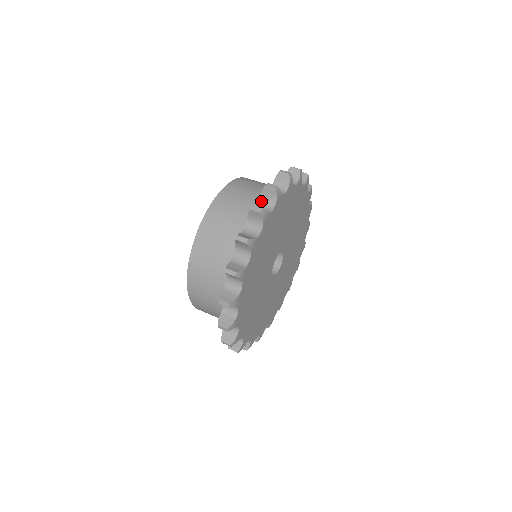
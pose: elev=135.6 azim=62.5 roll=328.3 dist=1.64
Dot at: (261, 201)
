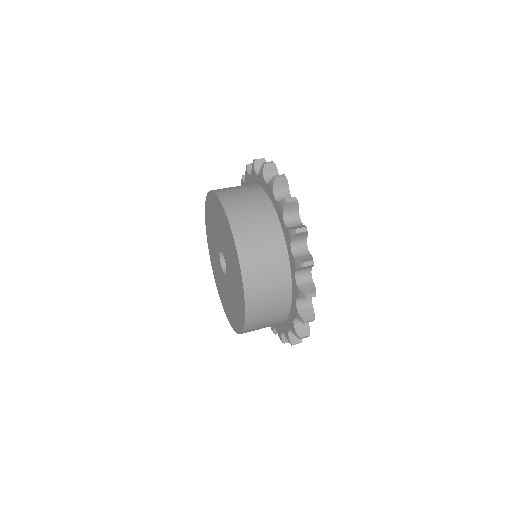
Dot at: (258, 173)
